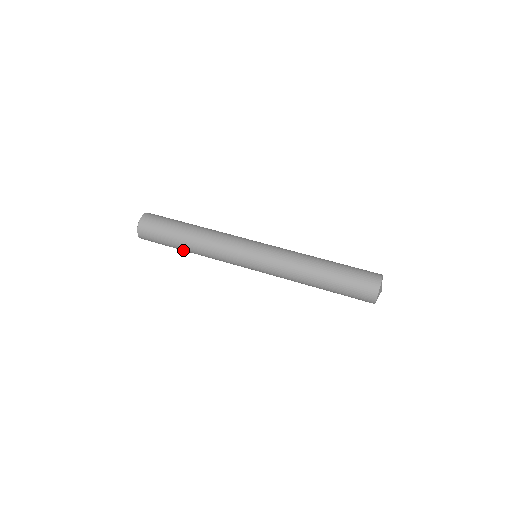
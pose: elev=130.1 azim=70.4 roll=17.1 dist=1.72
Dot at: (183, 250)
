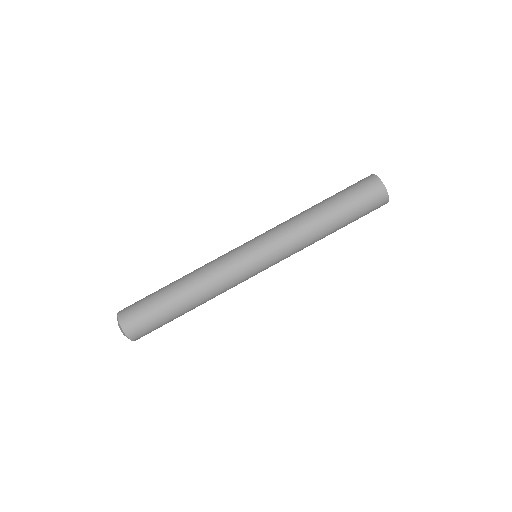
Dot at: occluded
